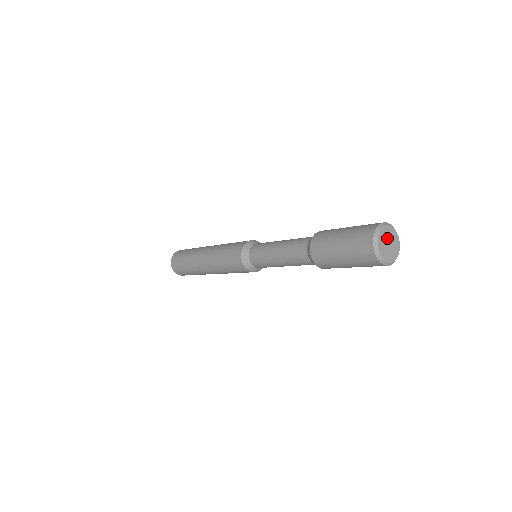
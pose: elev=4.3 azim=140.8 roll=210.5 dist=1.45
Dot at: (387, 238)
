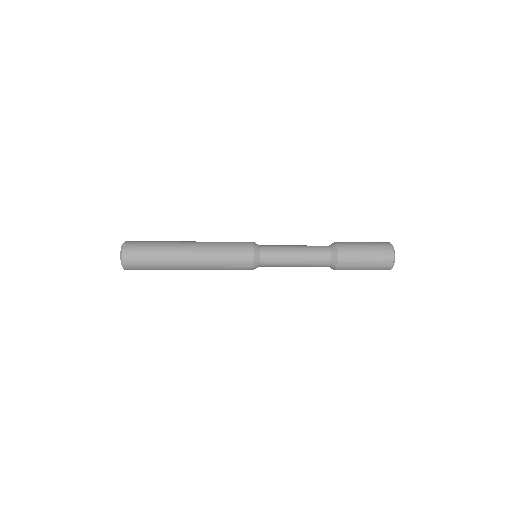
Dot at: occluded
